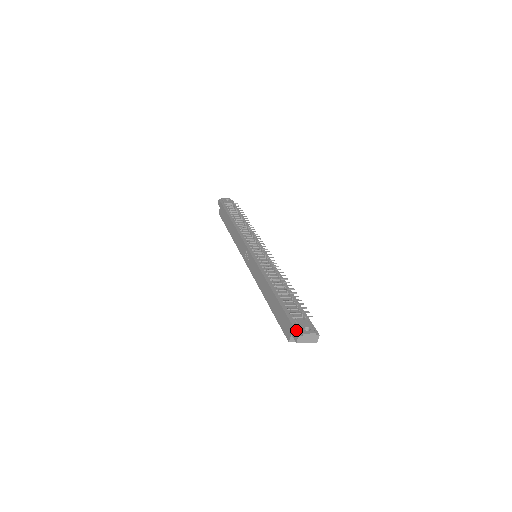
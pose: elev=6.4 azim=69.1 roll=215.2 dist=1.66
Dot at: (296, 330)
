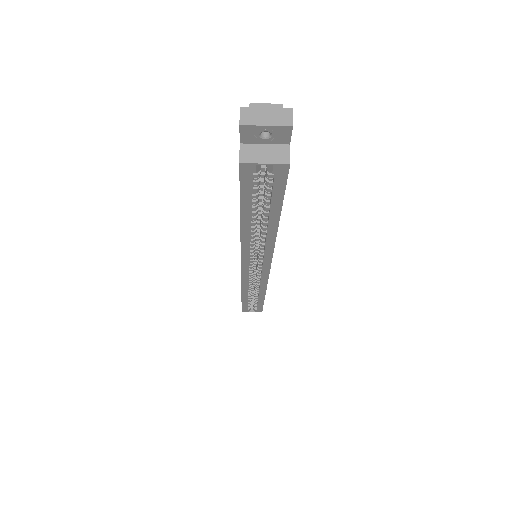
Dot at: occluded
